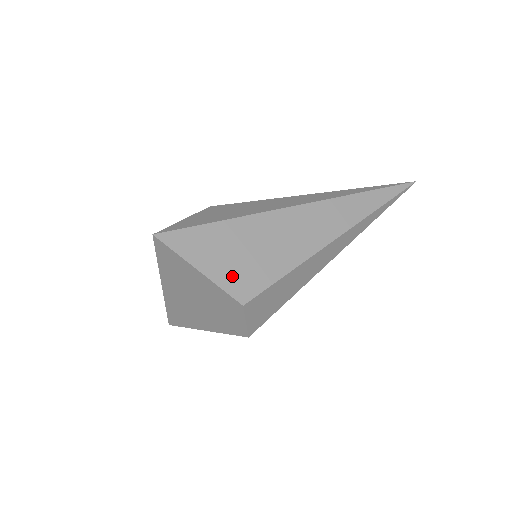
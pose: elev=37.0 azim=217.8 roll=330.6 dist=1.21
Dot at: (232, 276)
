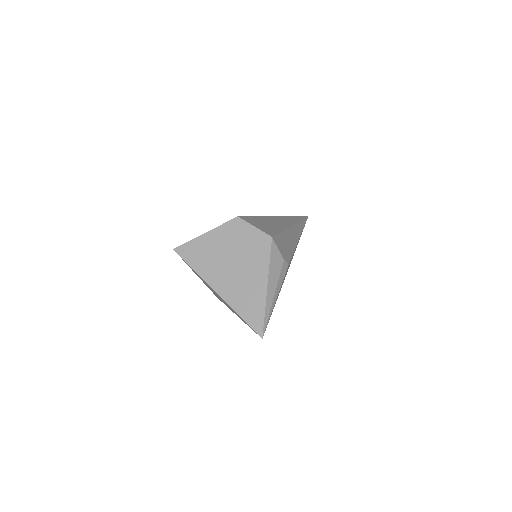
Dot at: occluded
